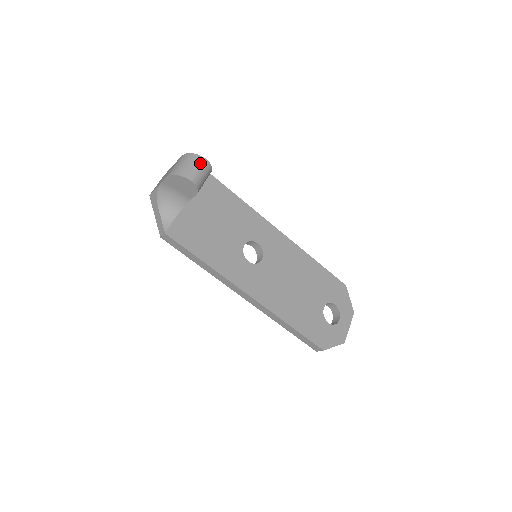
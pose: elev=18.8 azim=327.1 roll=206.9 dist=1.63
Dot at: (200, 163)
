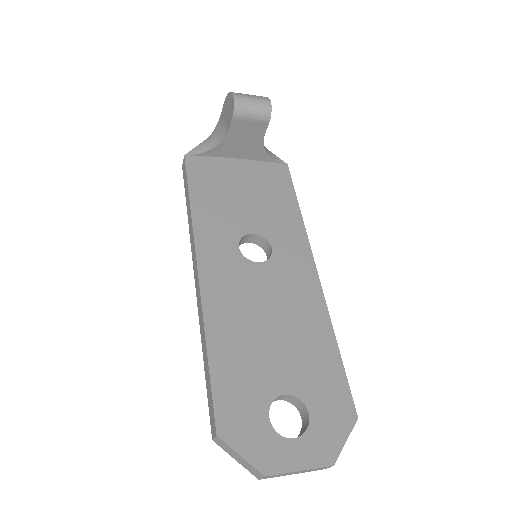
Dot at: (260, 98)
